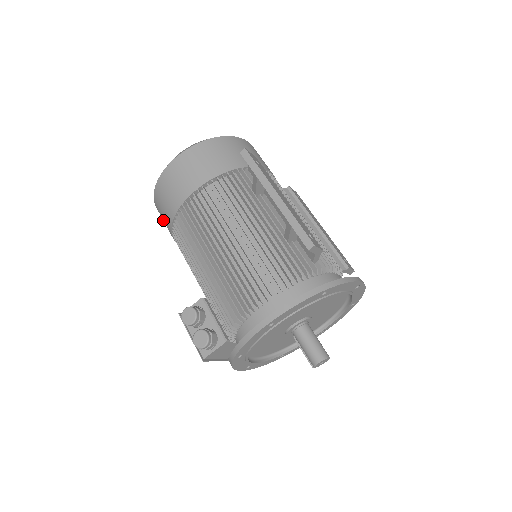
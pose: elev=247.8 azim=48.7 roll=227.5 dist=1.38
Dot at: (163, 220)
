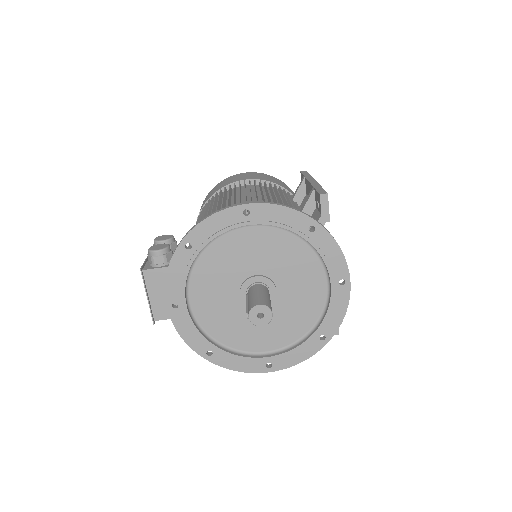
Dot at: occluded
